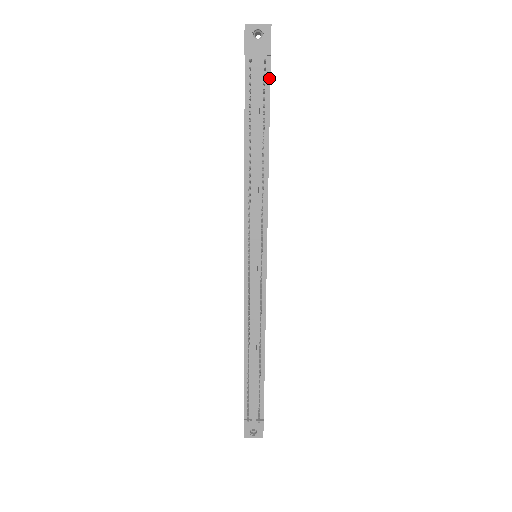
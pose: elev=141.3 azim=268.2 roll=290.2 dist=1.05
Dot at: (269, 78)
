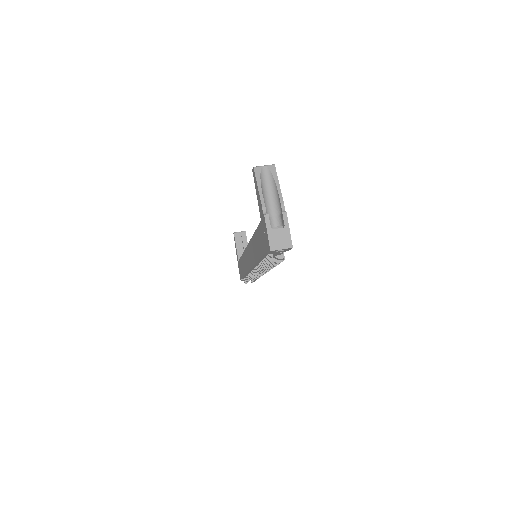
Dot at: occluded
